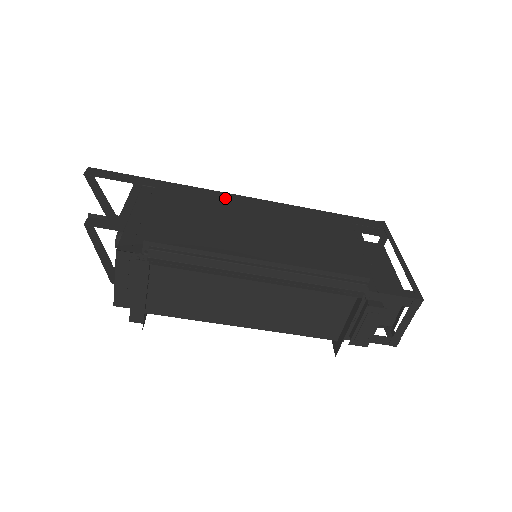
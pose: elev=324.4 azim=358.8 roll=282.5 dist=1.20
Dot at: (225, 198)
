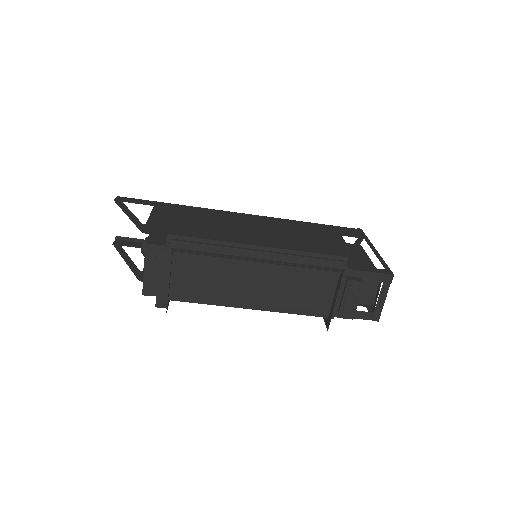
Dot at: (228, 214)
